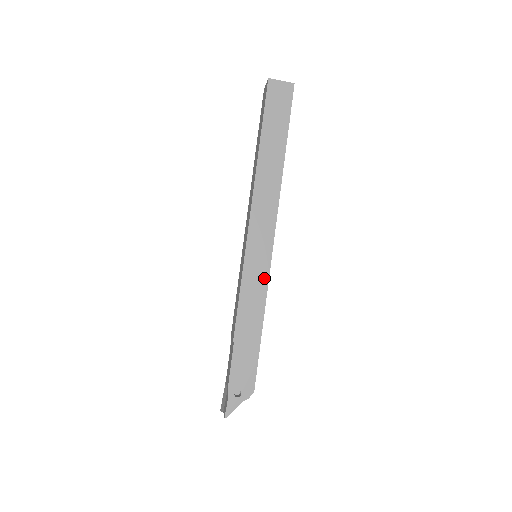
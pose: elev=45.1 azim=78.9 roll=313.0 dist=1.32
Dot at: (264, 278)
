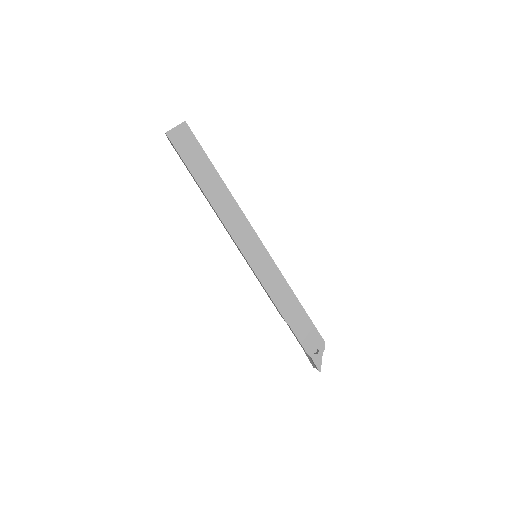
Dot at: (273, 267)
